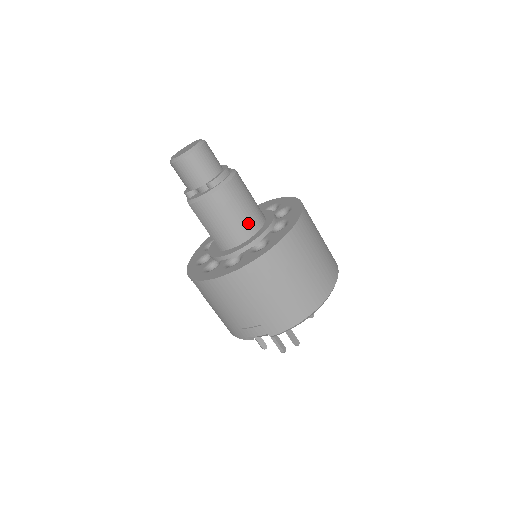
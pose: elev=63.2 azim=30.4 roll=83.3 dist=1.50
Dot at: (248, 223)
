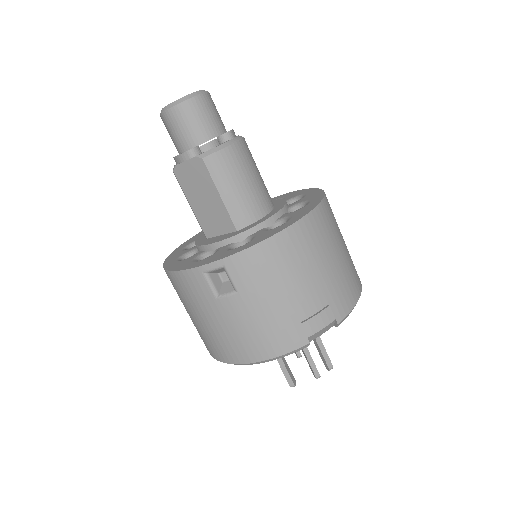
Dot at: (267, 191)
